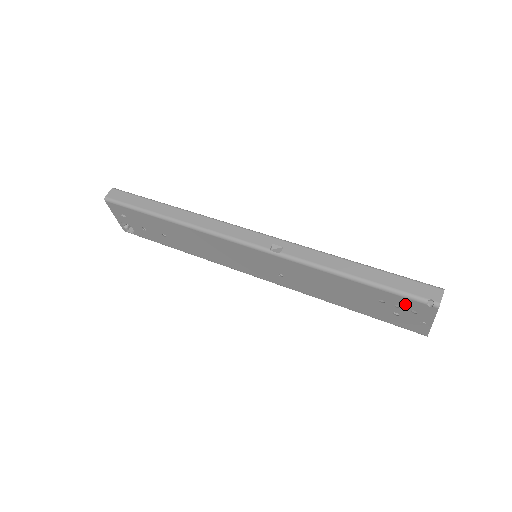
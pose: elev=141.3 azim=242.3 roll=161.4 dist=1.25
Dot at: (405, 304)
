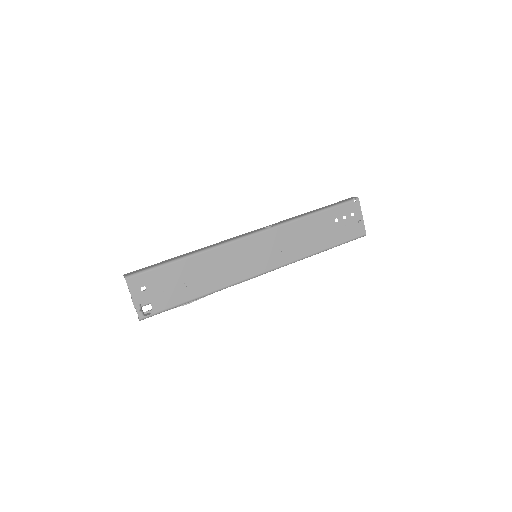
Dot at: (346, 211)
